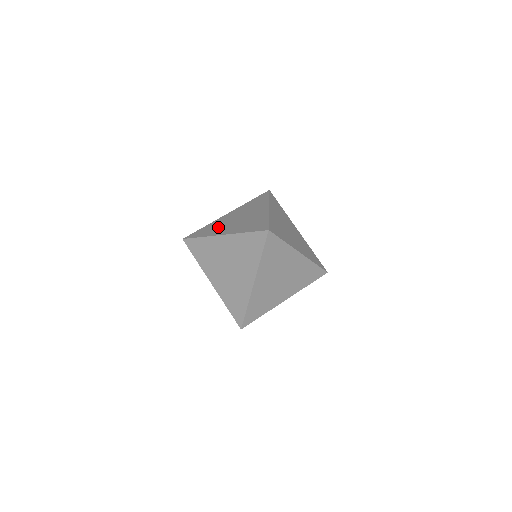
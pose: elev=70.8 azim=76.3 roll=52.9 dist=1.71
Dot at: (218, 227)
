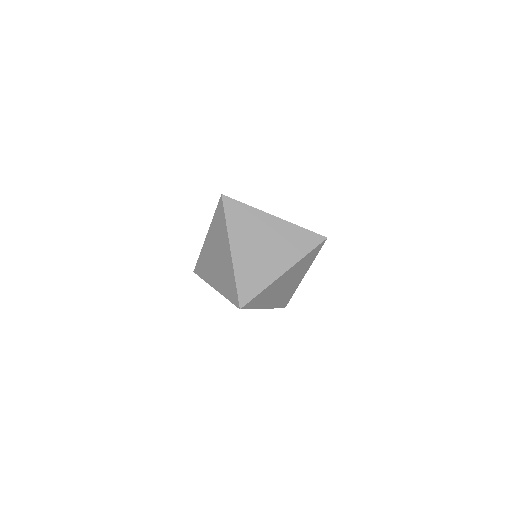
Dot at: occluded
